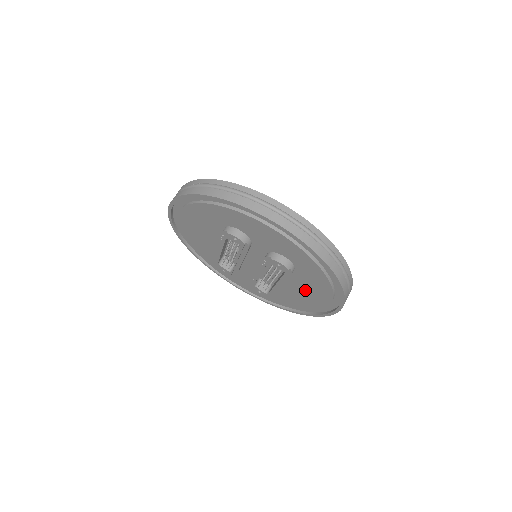
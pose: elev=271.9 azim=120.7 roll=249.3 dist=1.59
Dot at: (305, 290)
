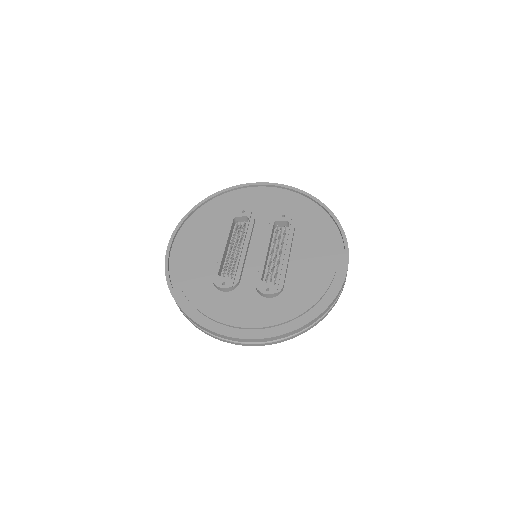
Dot at: (311, 253)
